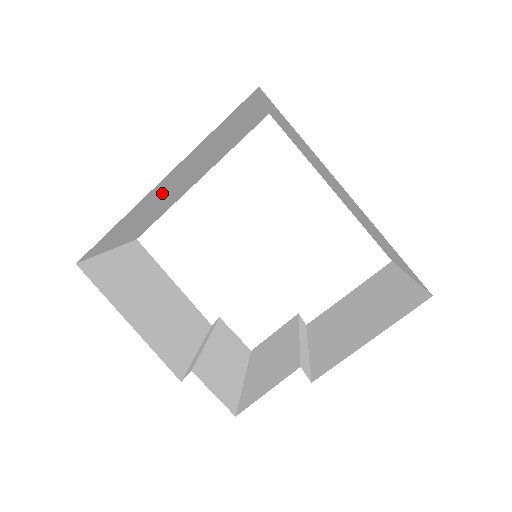
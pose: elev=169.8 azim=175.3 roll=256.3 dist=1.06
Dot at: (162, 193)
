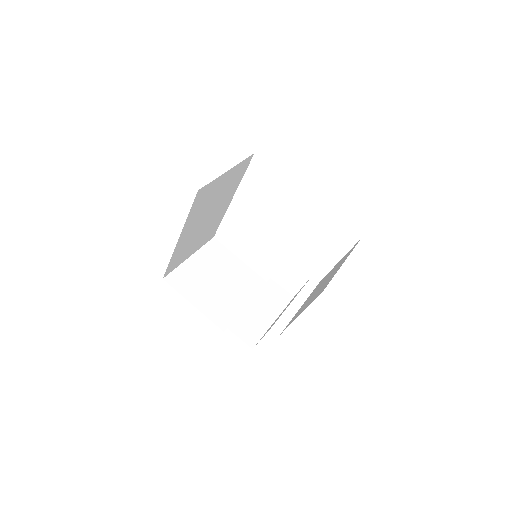
Dot at: (193, 233)
